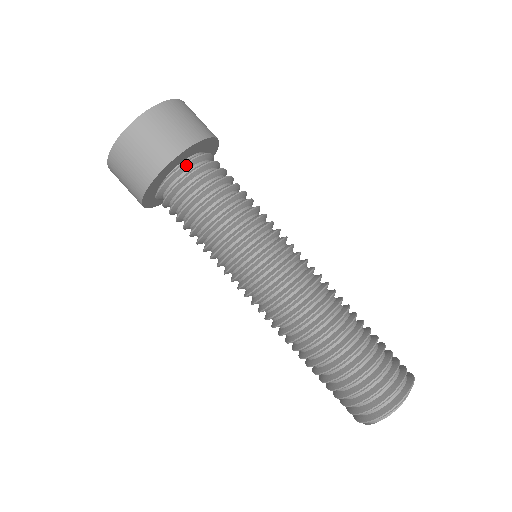
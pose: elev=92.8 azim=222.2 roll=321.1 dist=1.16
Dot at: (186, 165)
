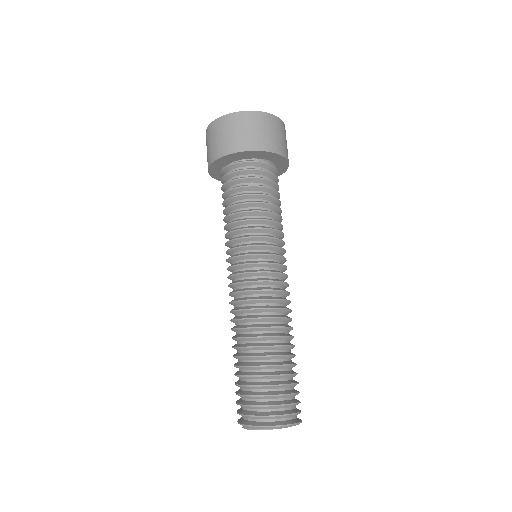
Dot at: (236, 164)
